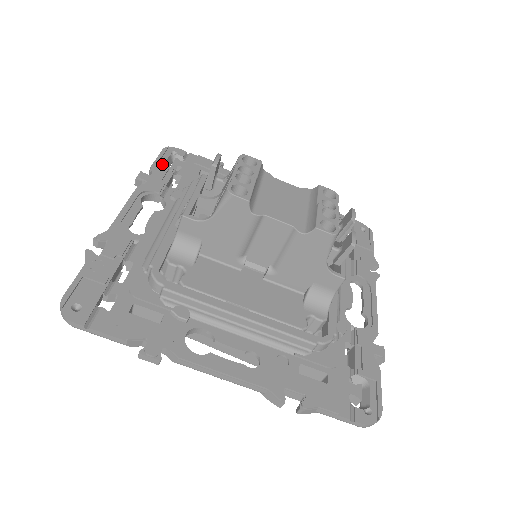
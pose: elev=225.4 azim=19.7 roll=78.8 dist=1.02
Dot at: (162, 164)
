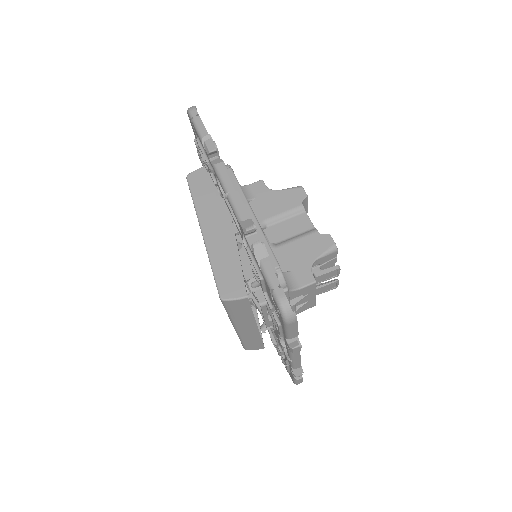
Dot at: occluded
